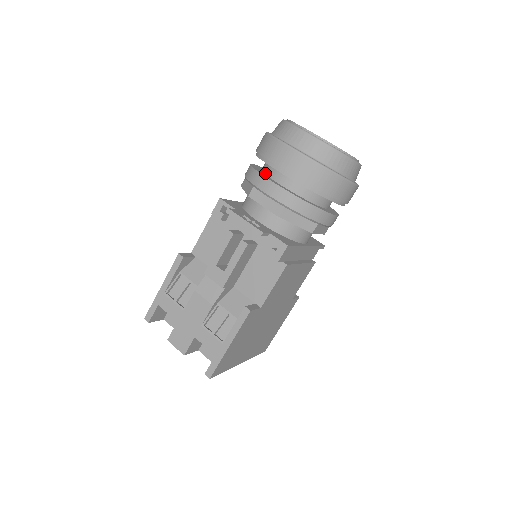
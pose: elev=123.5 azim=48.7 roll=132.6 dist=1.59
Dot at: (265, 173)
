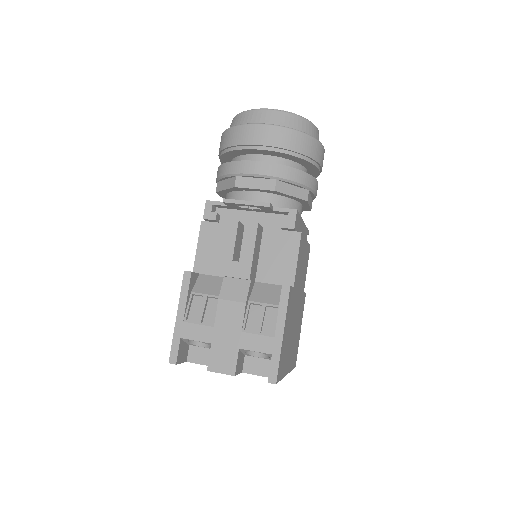
Dot at: occluded
